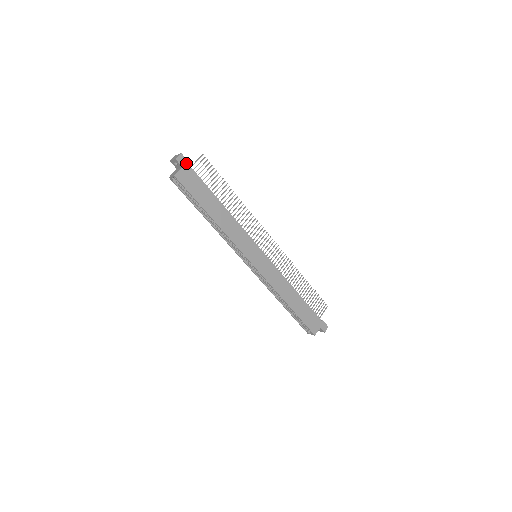
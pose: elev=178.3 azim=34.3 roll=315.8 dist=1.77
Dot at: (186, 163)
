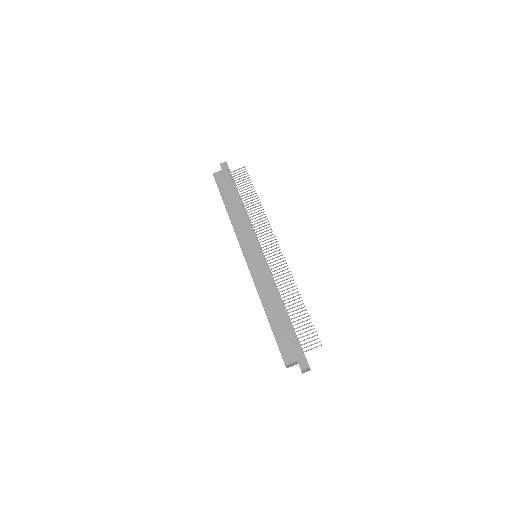
Dot at: (226, 168)
